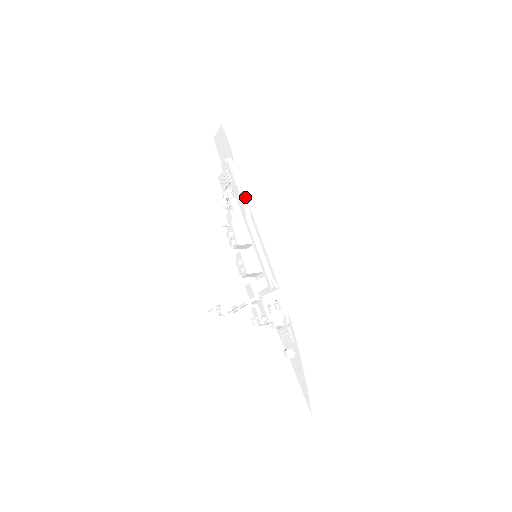
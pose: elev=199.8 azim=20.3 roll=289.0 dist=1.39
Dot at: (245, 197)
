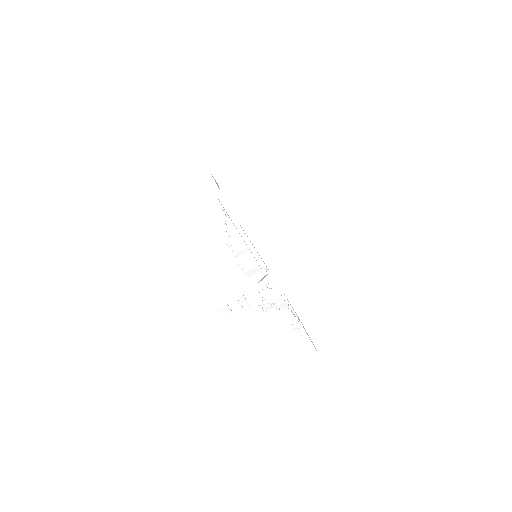
Dot at: (233, 215)
